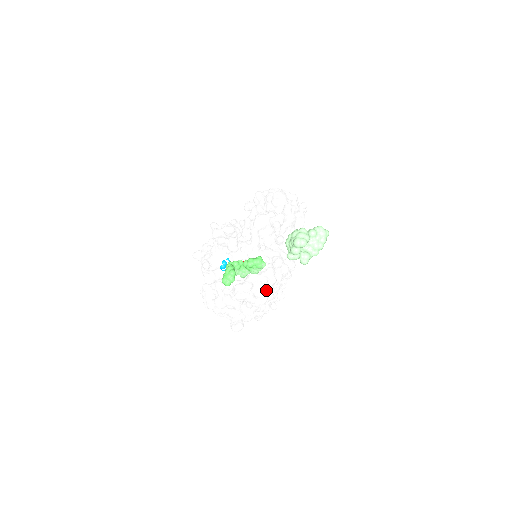
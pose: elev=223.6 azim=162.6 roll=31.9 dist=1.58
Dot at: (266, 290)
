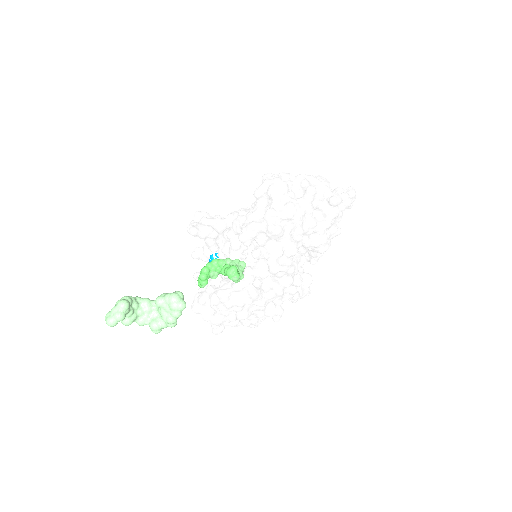
Dot at: (219, 312)
